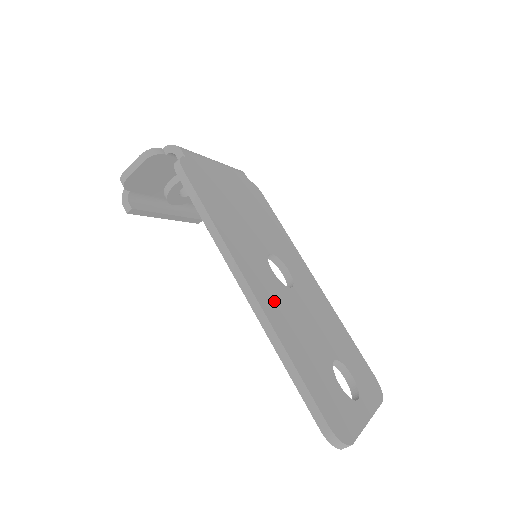
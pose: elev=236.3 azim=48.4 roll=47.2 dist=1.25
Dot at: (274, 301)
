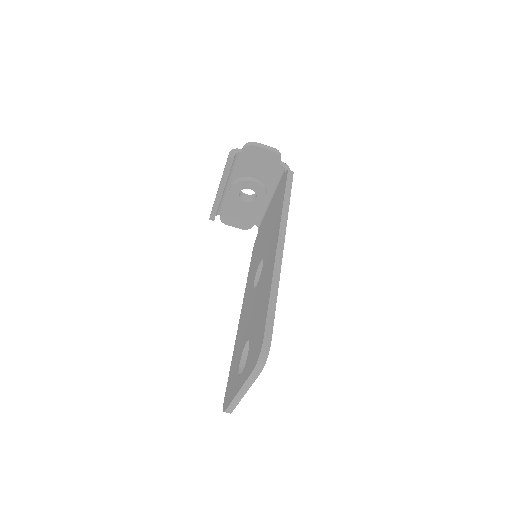
Dot at: occluded
